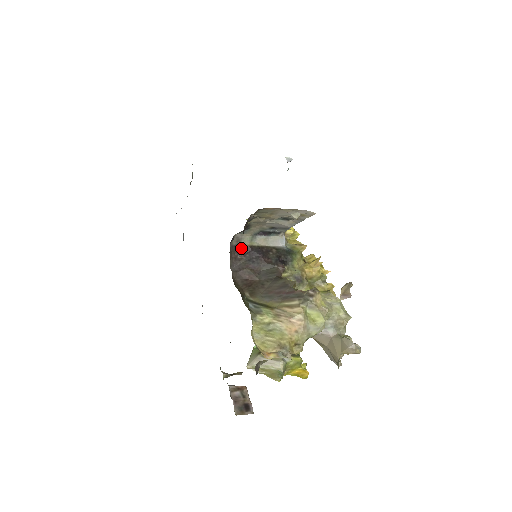
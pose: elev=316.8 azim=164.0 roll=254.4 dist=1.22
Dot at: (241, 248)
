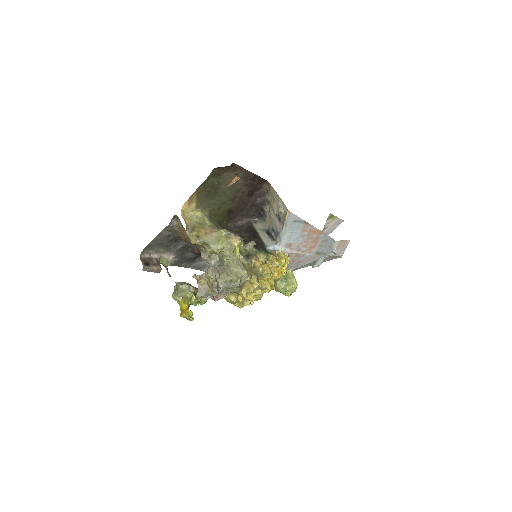
Dot at: (251, 226)
